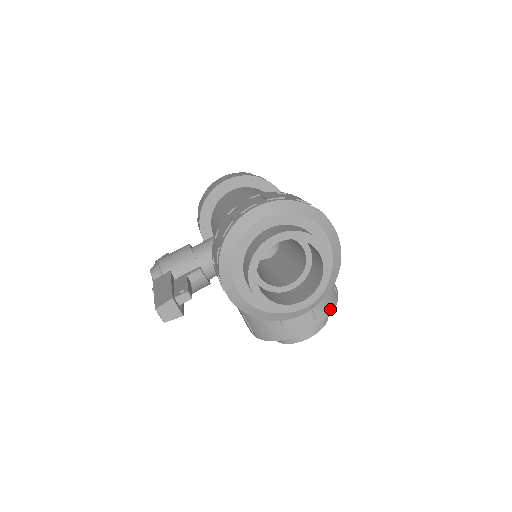
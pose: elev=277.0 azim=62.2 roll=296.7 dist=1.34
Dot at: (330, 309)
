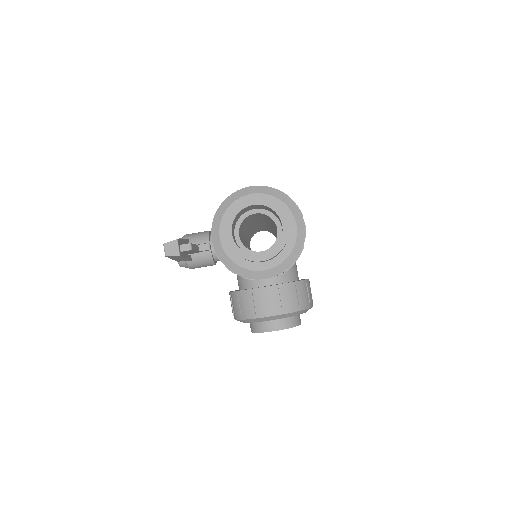
Dot at: (297, 308)
